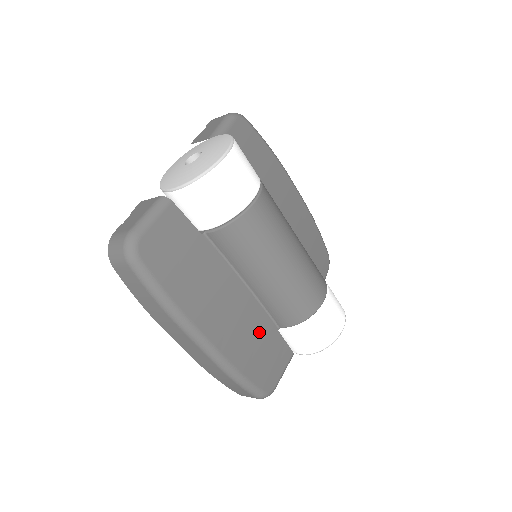
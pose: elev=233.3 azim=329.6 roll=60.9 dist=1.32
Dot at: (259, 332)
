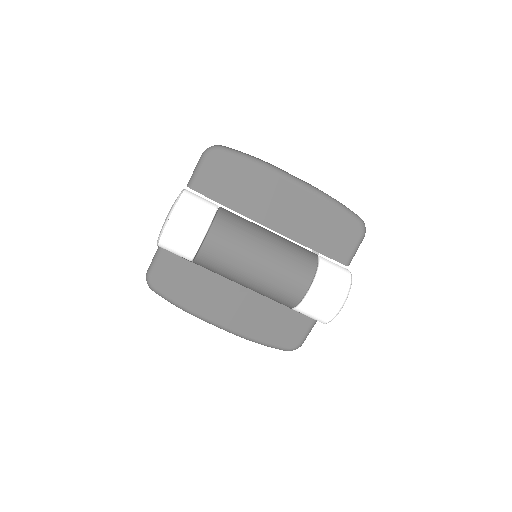
Dot at: (266, 312)
